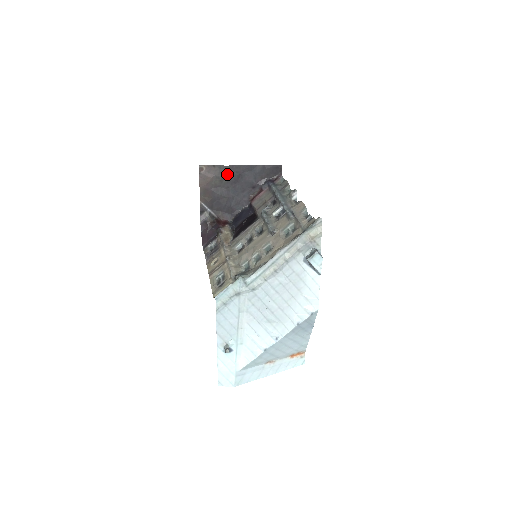
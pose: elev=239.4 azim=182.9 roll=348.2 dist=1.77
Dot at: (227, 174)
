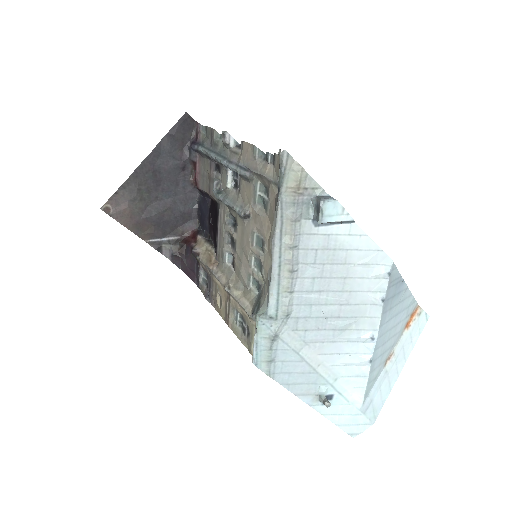
Dot at: (139, 186)
